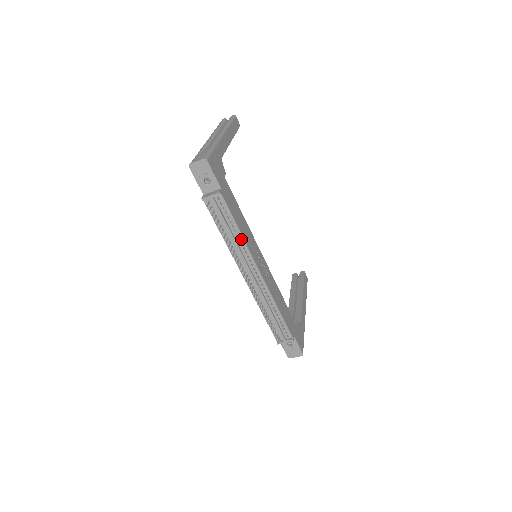
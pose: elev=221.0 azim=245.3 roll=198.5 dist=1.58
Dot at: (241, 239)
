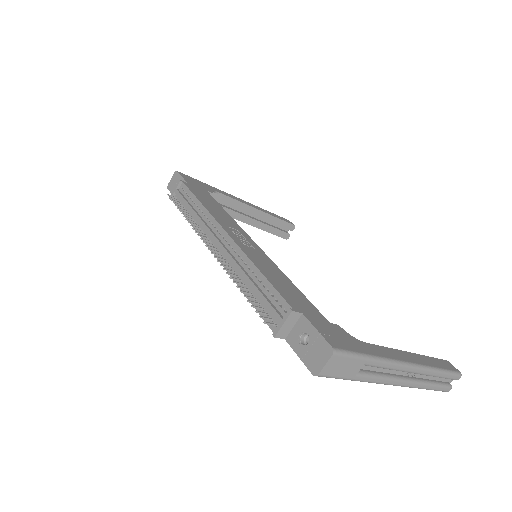
Dot at: (203, 210)
